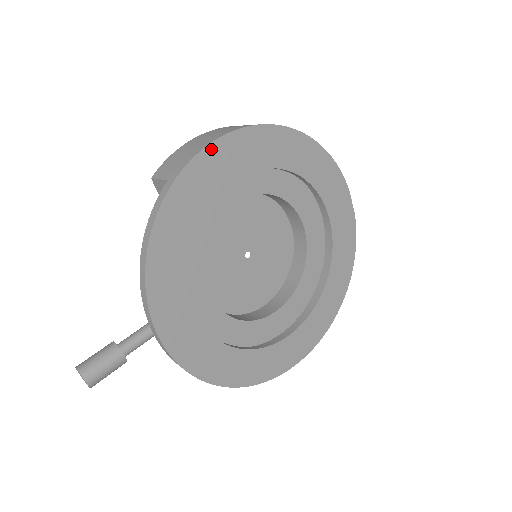
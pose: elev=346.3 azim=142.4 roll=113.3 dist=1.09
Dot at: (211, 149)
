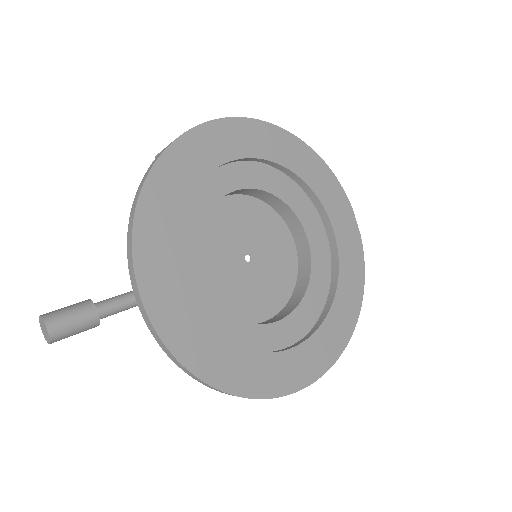
Dot at: (213, 125)
